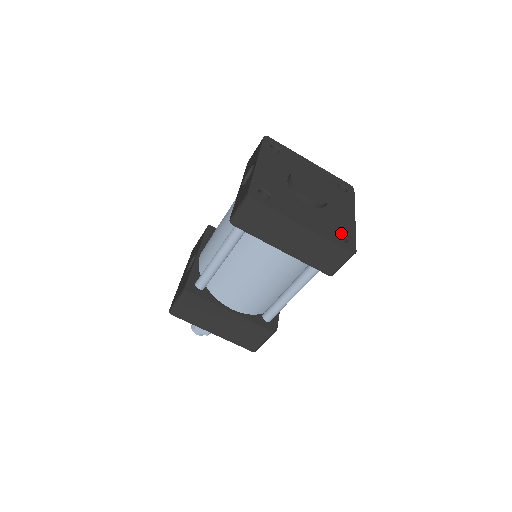
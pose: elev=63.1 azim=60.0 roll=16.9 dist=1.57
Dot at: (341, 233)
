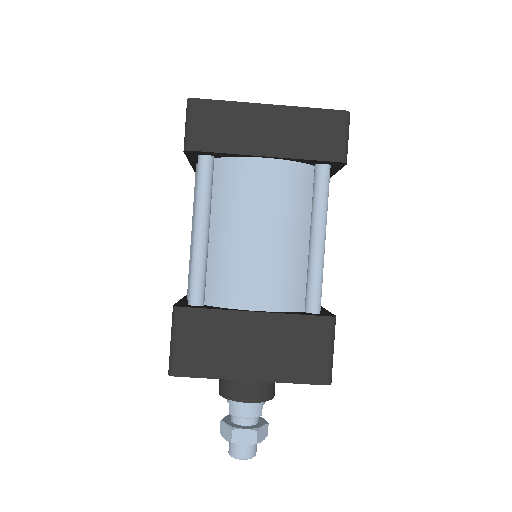
Dot at: occluded
